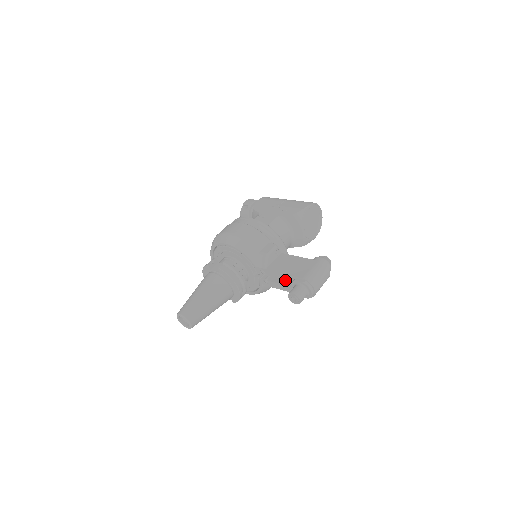
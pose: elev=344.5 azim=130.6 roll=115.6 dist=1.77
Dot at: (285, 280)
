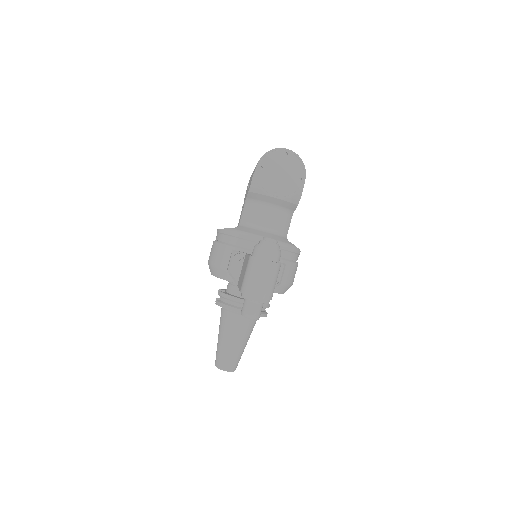
Dot at: occluded
